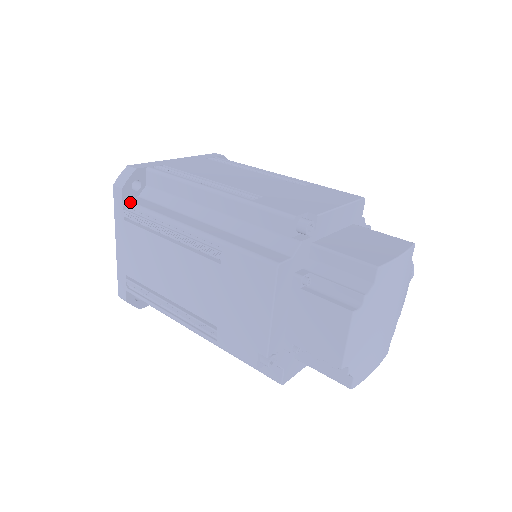
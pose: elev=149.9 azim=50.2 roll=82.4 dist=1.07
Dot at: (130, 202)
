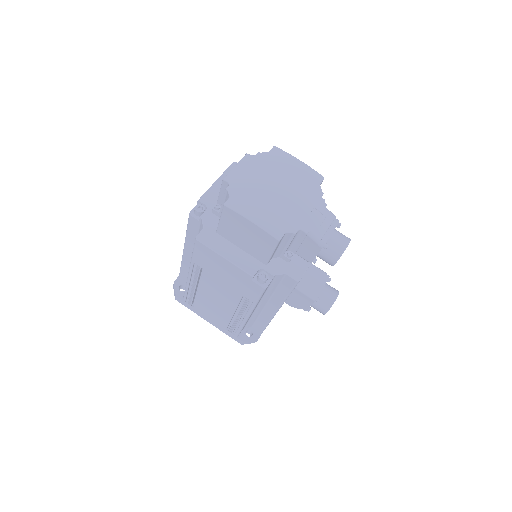
Dot at: occluded
